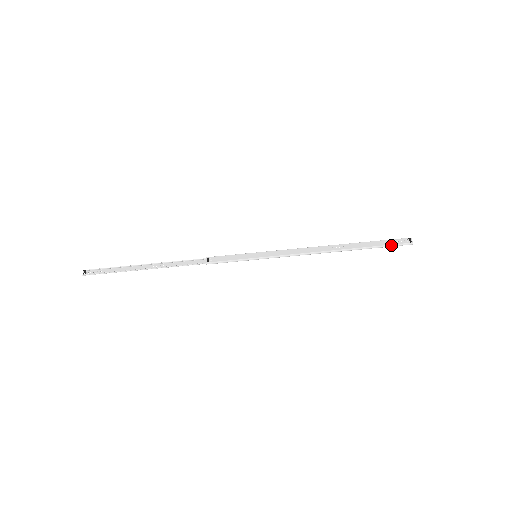
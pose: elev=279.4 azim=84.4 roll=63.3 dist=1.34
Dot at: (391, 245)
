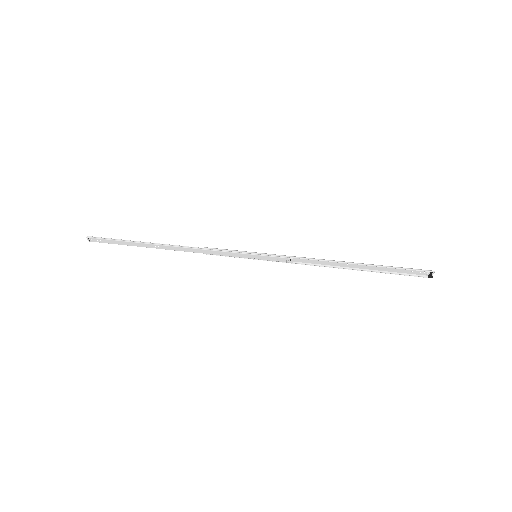
Dot at: (407, 268)
